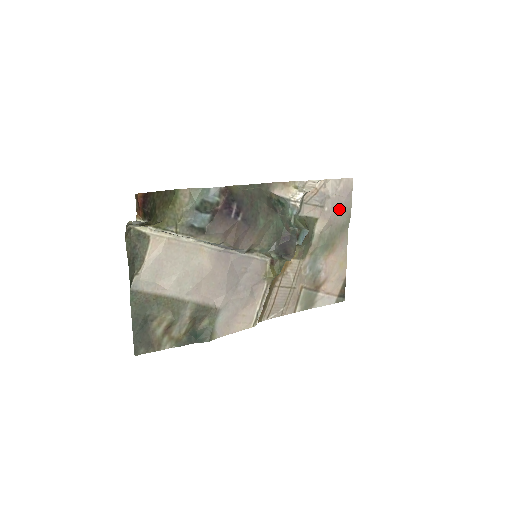
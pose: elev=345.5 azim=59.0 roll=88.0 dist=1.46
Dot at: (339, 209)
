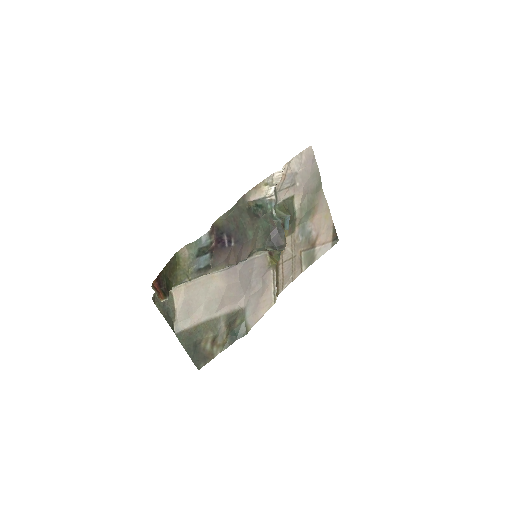
Dot at: (309, 178)
